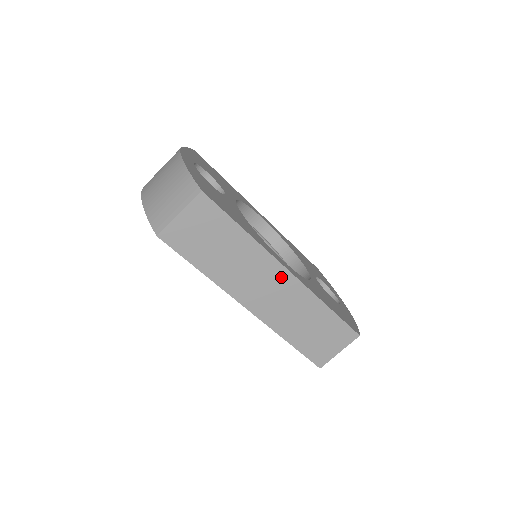
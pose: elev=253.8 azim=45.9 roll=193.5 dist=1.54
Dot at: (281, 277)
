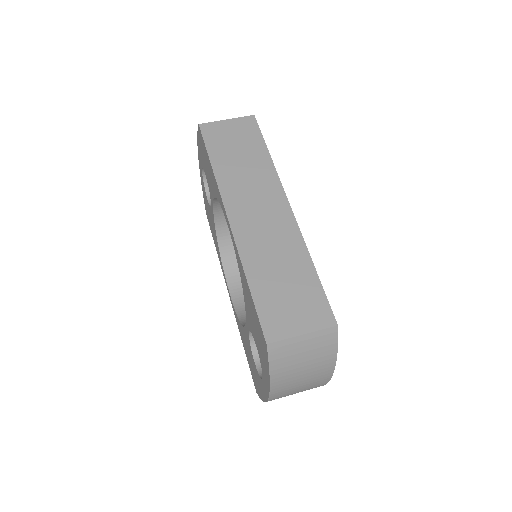
Dot at: (279, 206)
